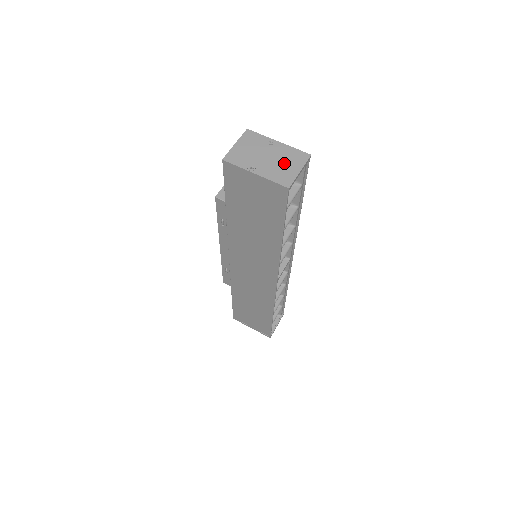
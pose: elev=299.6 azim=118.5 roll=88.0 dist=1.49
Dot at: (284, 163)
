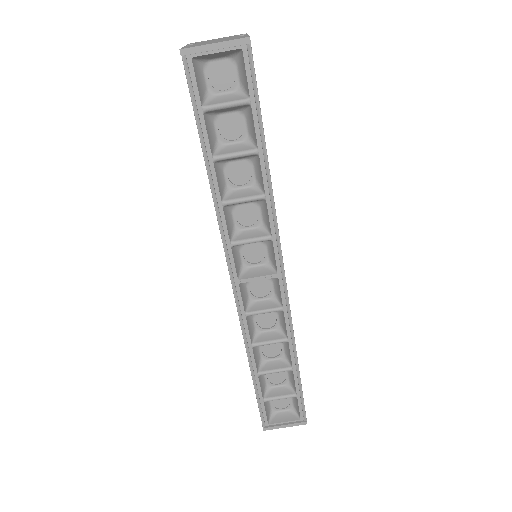
Dot at: (217, 41)
